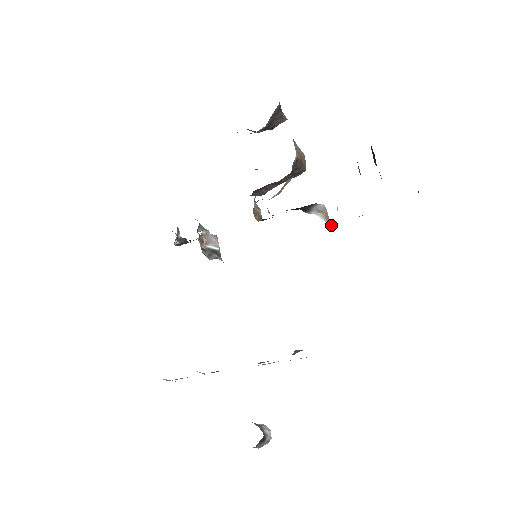
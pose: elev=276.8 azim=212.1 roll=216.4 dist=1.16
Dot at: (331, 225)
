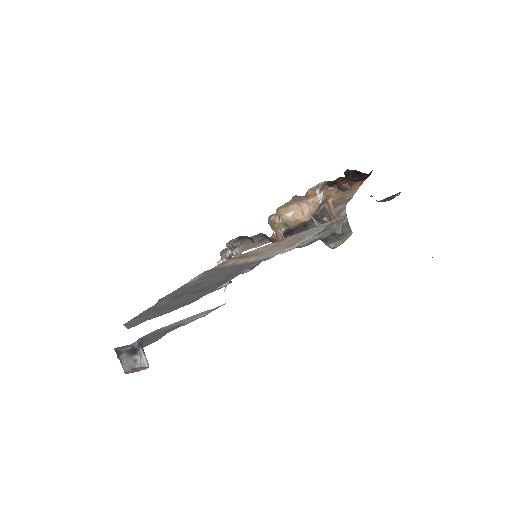
Dot at: occluded
